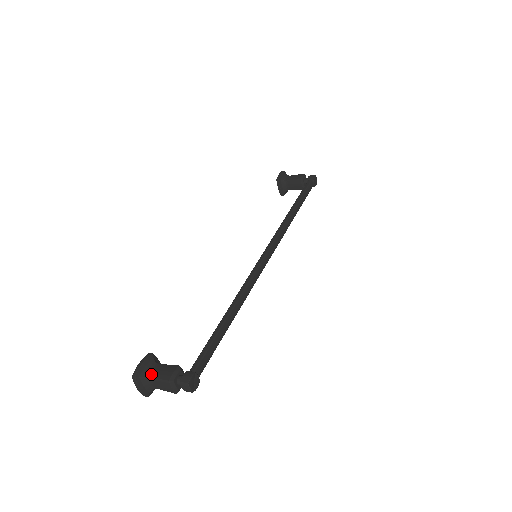
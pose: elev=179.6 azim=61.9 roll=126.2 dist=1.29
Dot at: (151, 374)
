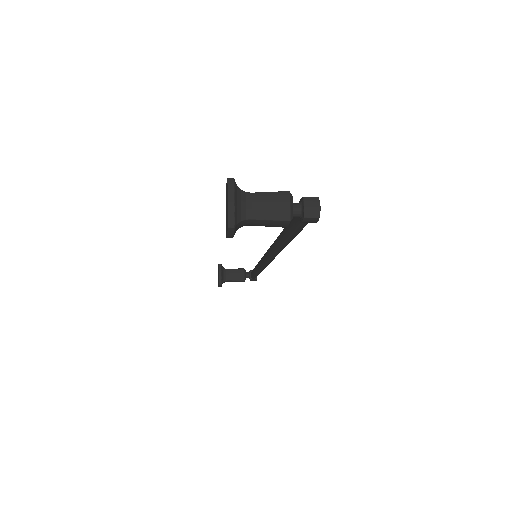
Dot at: (249, 192)
